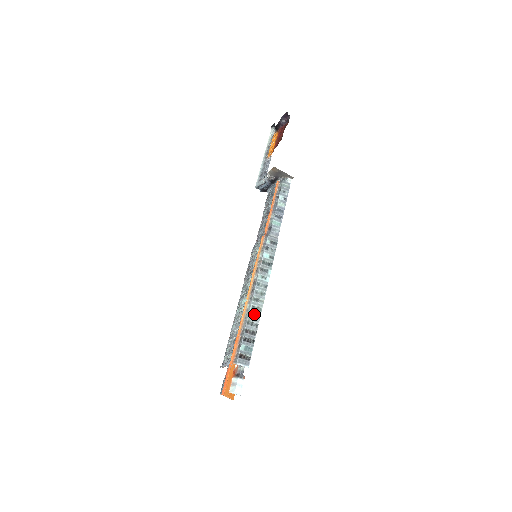
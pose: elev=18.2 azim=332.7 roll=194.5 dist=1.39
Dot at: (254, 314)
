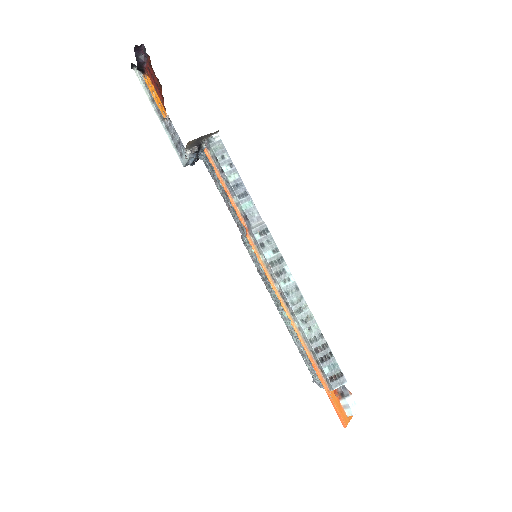
Dot at: (309, 327)
